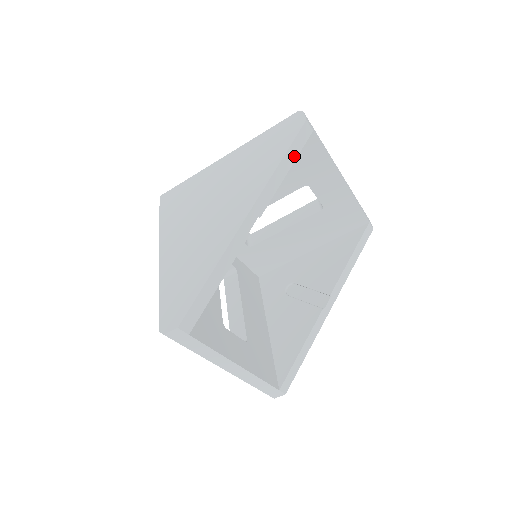
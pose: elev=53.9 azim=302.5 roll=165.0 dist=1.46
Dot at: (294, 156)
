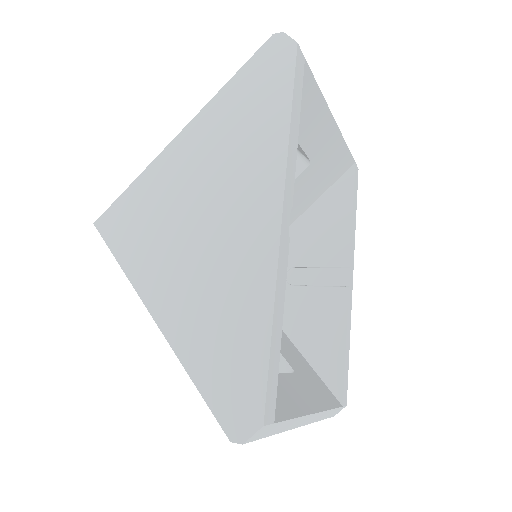
Dot at: (298, 102)
